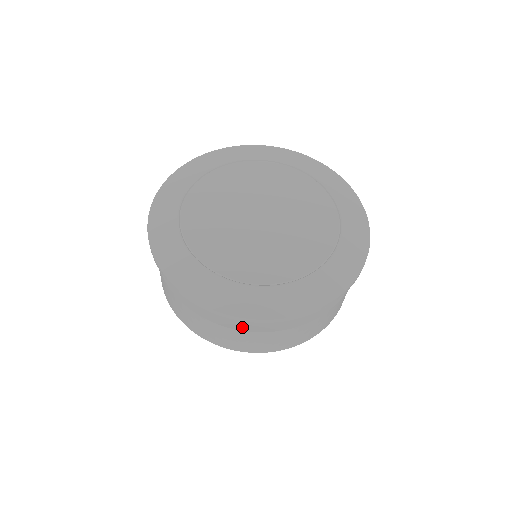
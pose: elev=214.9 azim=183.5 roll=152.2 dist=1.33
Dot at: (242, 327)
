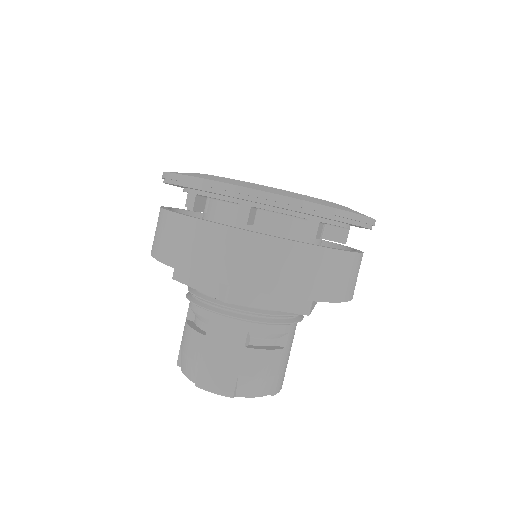
Dot at: (178, 213)
